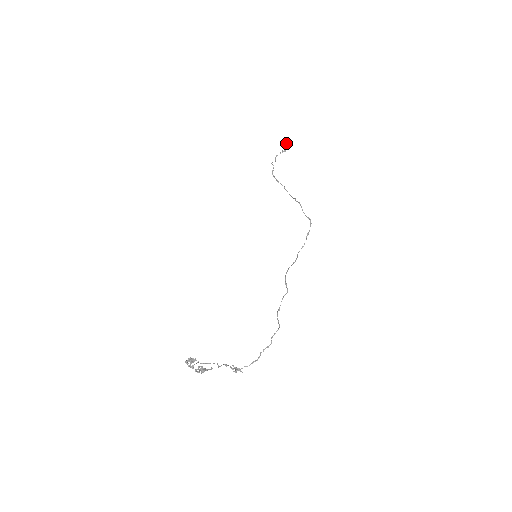
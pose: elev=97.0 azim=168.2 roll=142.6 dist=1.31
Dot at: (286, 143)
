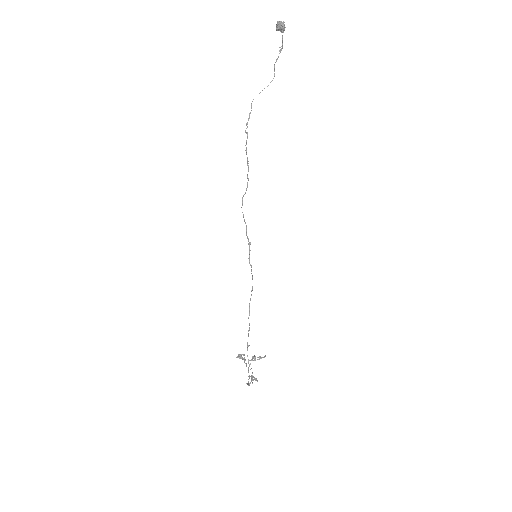
Dot at: (279, 30)
